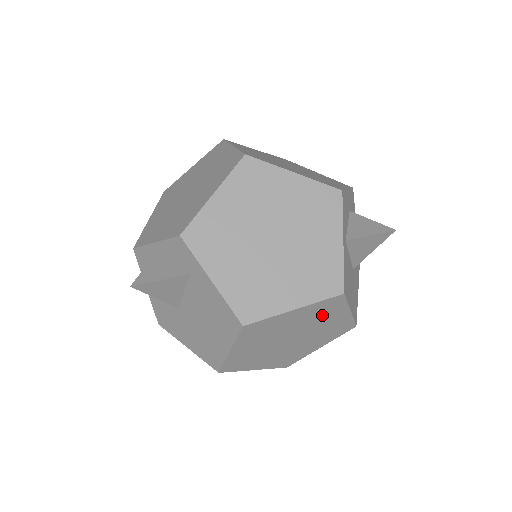
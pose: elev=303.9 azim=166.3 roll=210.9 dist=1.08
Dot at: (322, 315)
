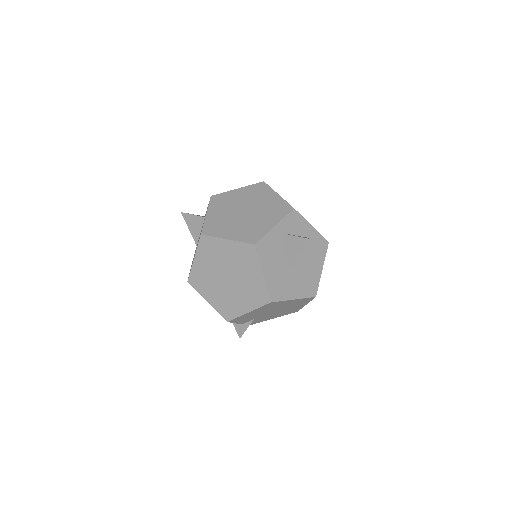
Dot at: (244, 262)
